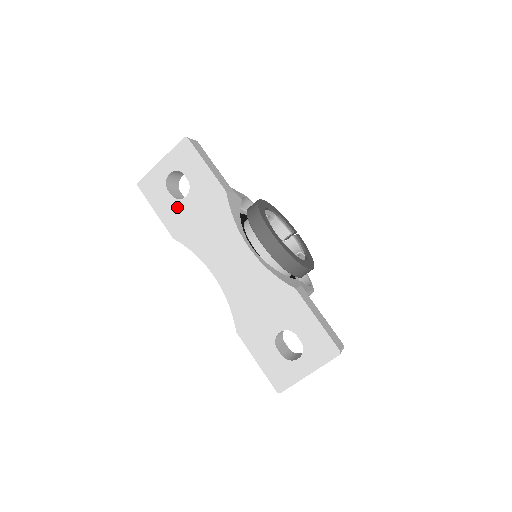
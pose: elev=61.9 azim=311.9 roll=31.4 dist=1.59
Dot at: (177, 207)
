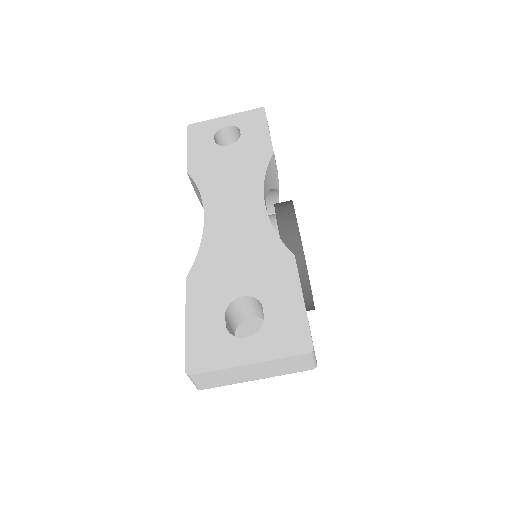
Dot at: (213, 150)
